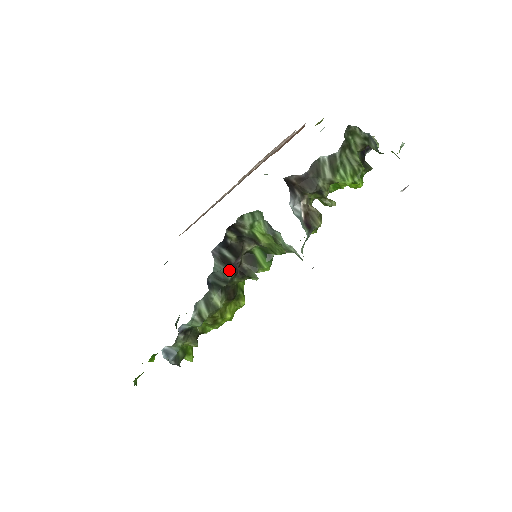
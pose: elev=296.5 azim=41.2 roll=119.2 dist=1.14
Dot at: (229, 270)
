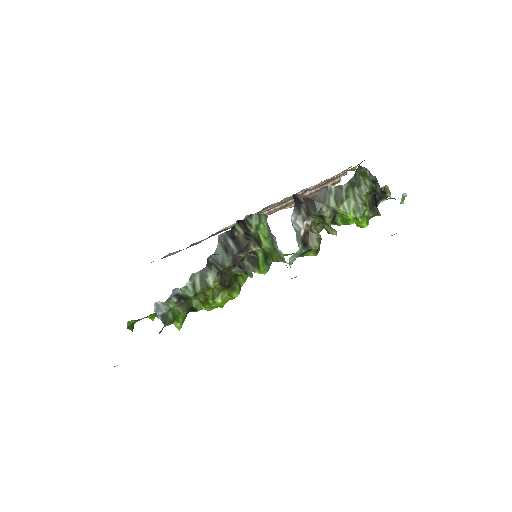
Dot at: (229, 258)
